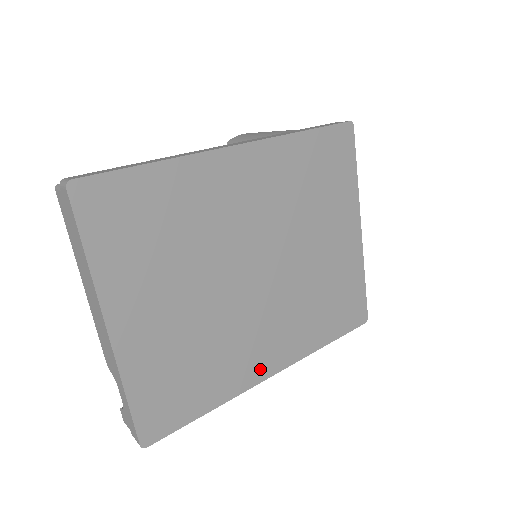
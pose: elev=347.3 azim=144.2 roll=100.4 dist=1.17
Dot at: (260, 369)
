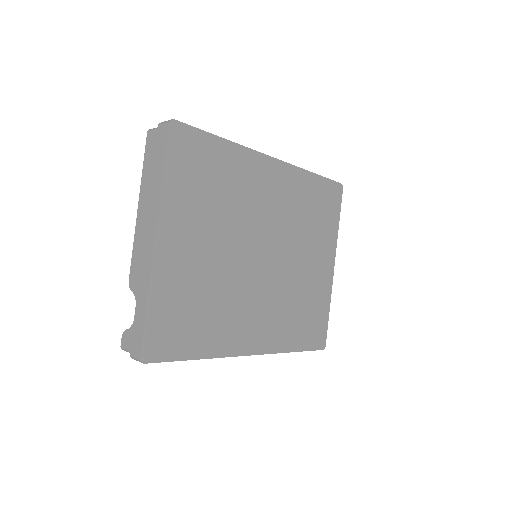
Dot at: (243, 343)
